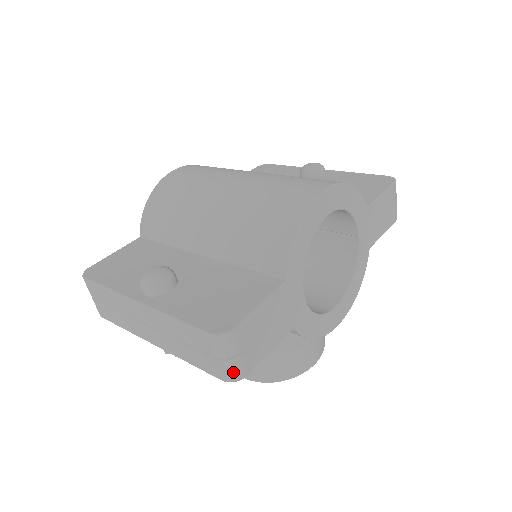
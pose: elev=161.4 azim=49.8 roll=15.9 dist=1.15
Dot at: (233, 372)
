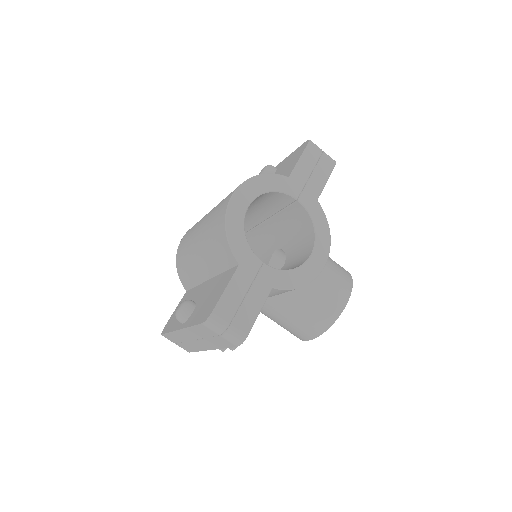
Dot at: (235, 338)
